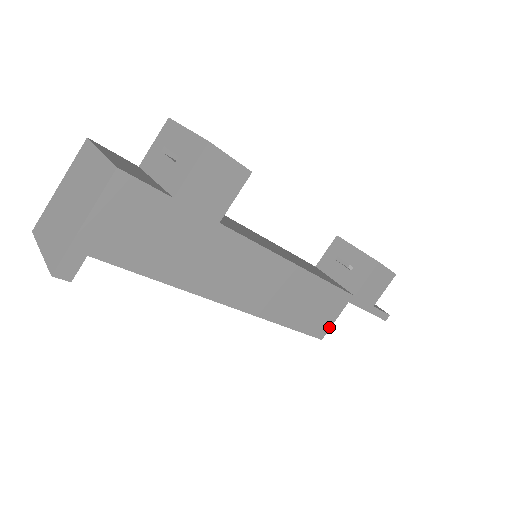
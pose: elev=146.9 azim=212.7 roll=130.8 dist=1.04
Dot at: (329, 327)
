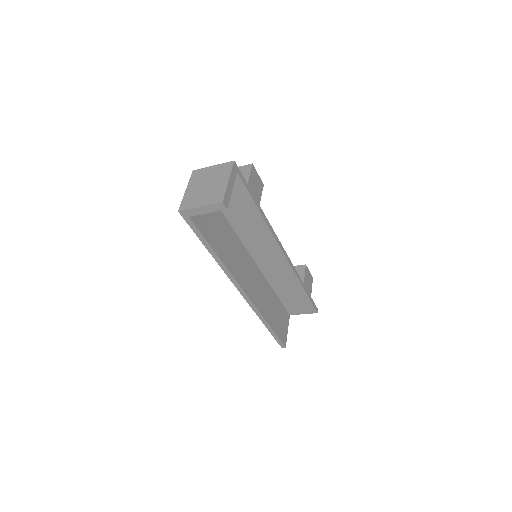
Dot at: (286, 337)
